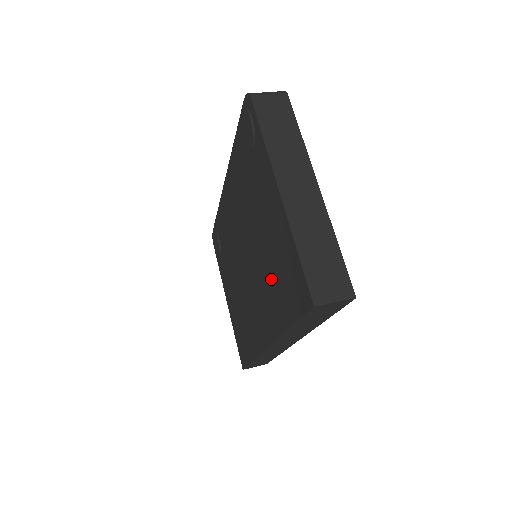
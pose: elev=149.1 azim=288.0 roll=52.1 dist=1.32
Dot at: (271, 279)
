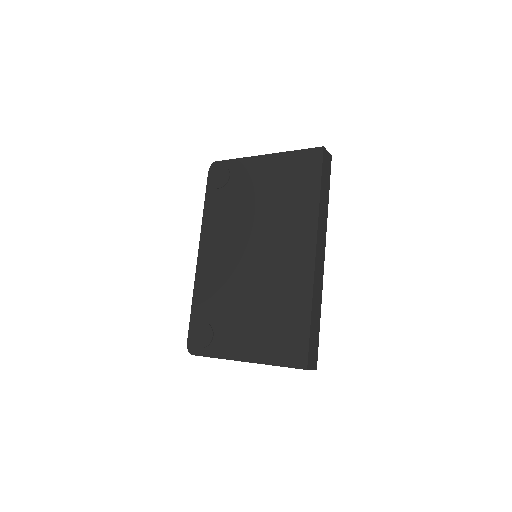
Dot at: (287, 202)
